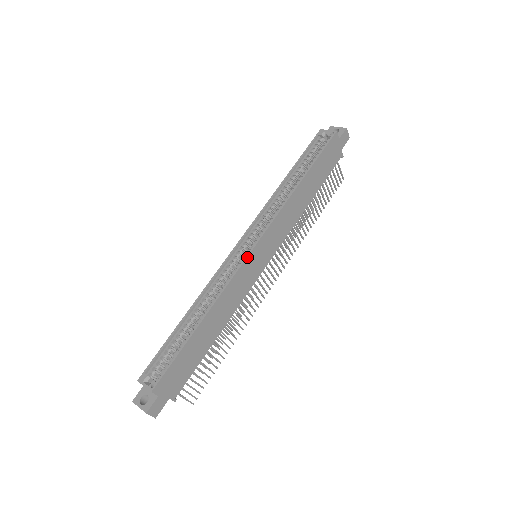
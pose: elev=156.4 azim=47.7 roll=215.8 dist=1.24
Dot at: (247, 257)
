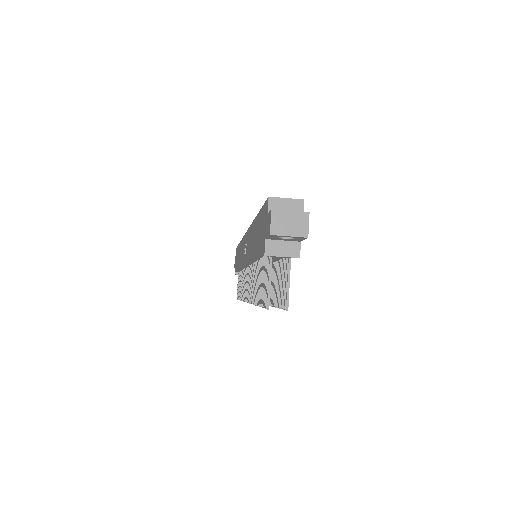
Dot at: occluded
